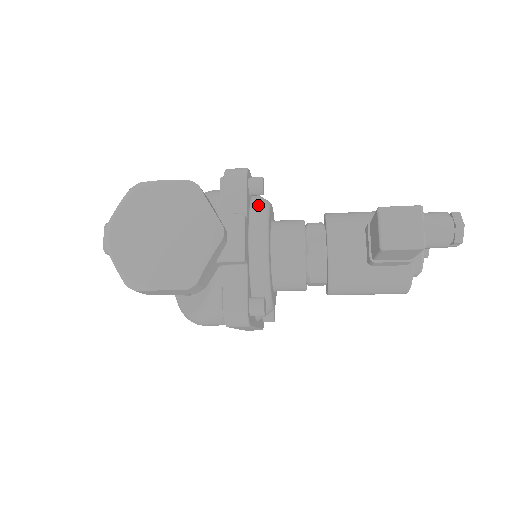
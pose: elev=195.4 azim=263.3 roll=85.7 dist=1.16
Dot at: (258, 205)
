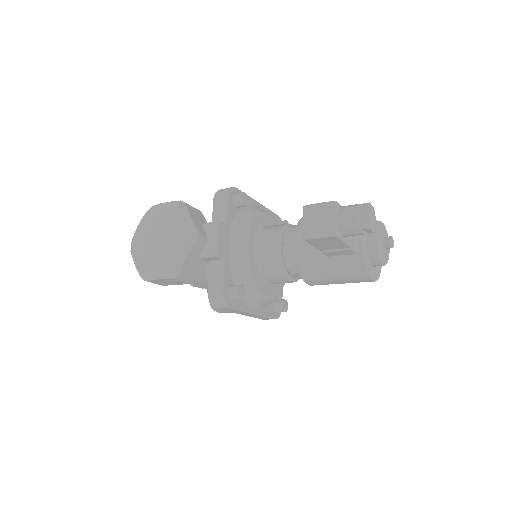
Dot at: (245, 215)
